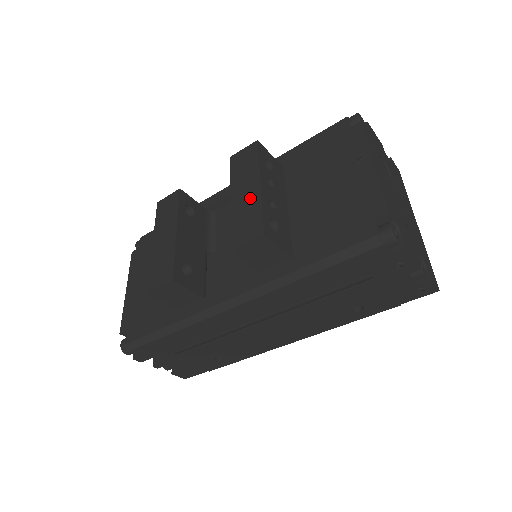
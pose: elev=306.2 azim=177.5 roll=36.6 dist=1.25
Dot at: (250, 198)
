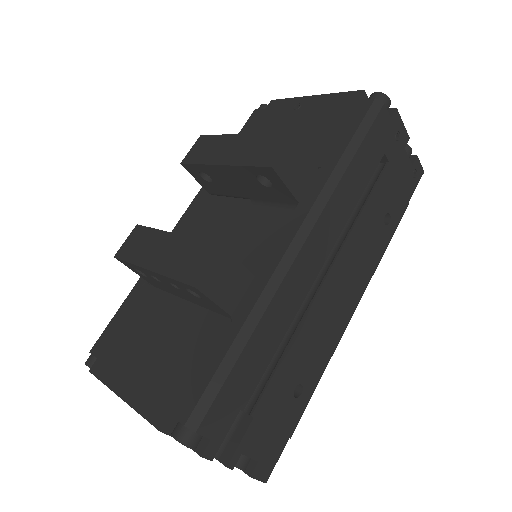
Dot at: (244, 144)
